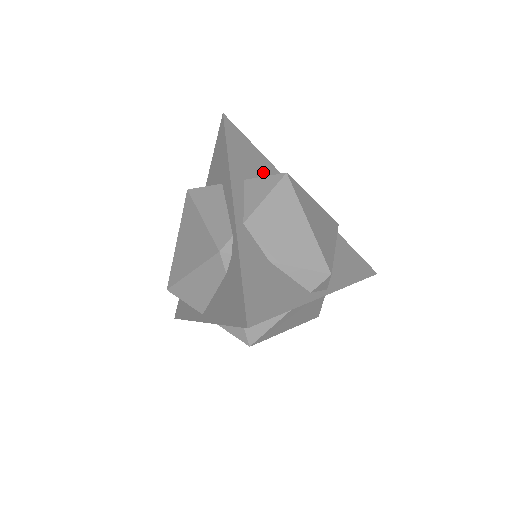
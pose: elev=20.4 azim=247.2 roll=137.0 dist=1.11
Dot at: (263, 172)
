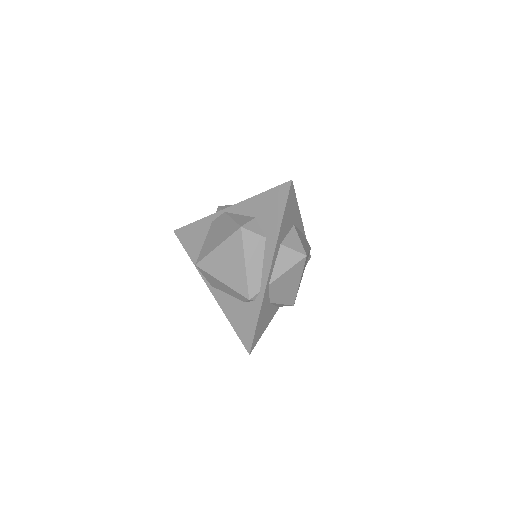
Dot at: (292, 224)
